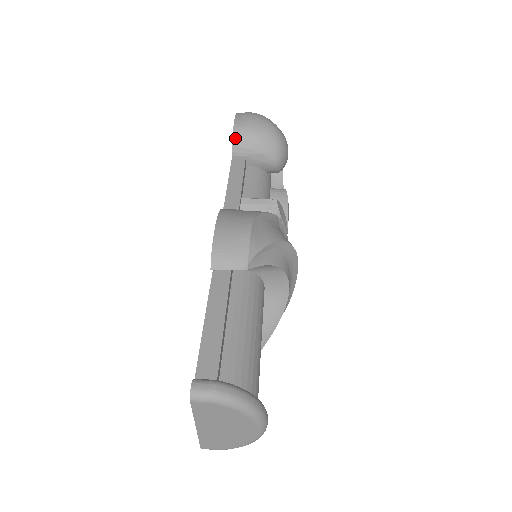
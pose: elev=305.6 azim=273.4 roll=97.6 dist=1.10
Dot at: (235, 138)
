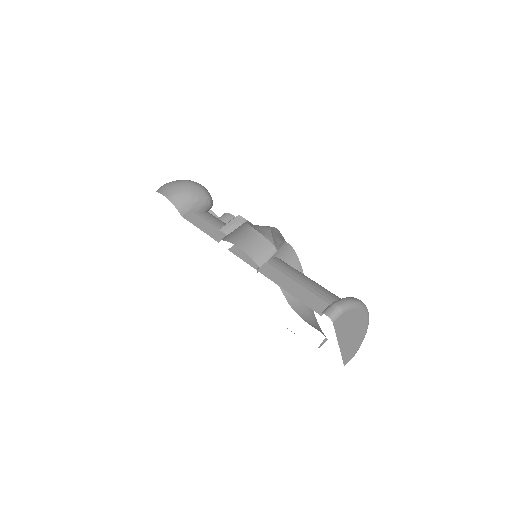
Dot at: (175, 204)
